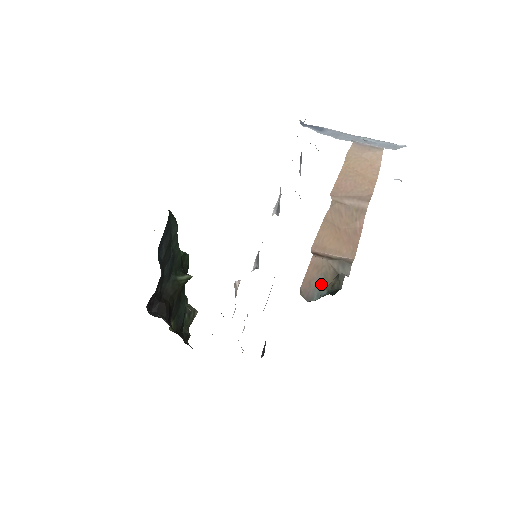
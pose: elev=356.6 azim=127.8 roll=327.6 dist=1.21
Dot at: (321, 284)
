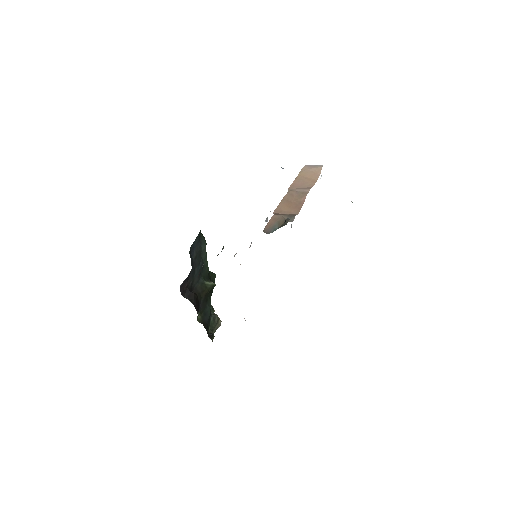
Dot at: (276, 226)
